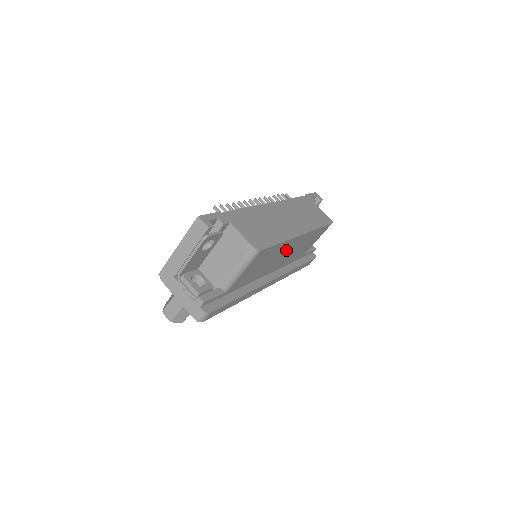
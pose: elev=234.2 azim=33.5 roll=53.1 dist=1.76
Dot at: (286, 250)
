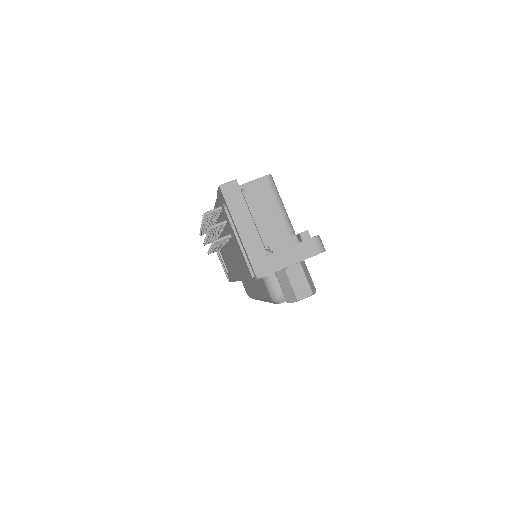
Dot at: occluded
